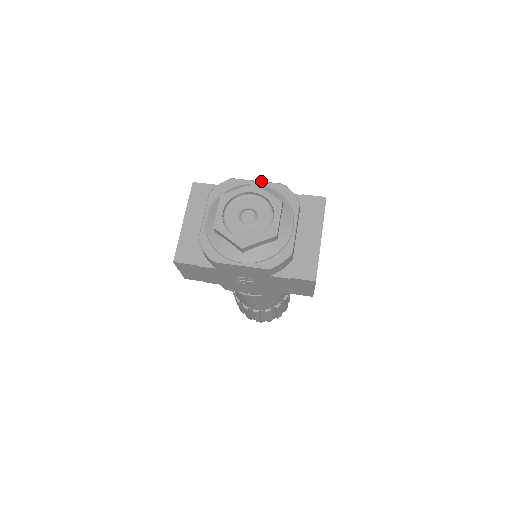
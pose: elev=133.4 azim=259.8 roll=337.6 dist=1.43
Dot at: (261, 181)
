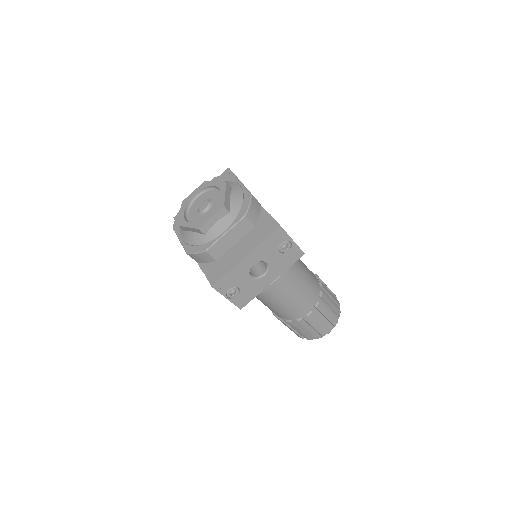
Dot at: (243, 185)
